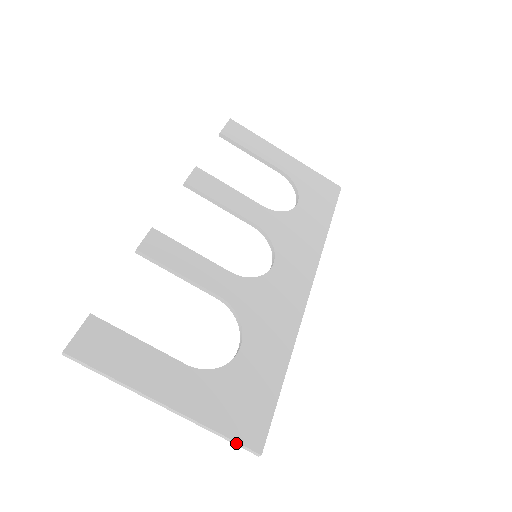
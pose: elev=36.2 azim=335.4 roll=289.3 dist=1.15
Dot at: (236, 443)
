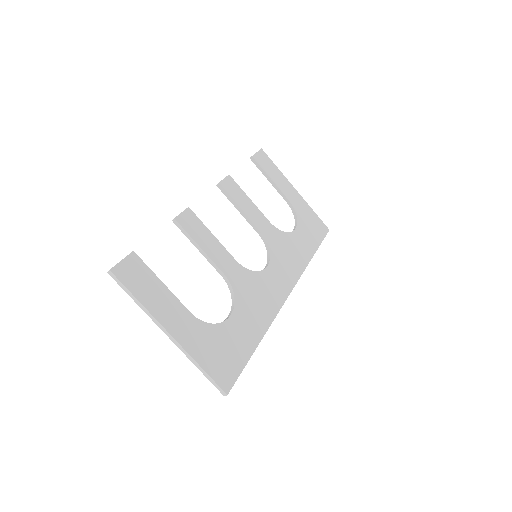
Dot at: (212, 380)
